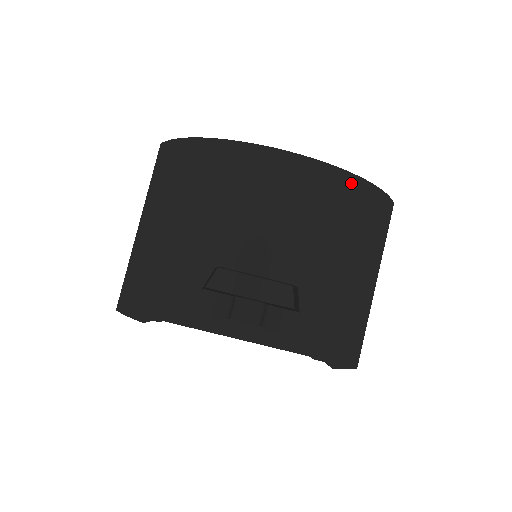
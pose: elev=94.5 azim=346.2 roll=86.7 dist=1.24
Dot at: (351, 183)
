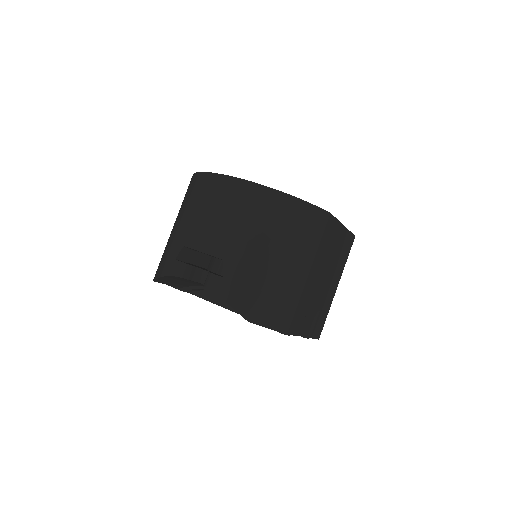
Dot at: (270, 195)
